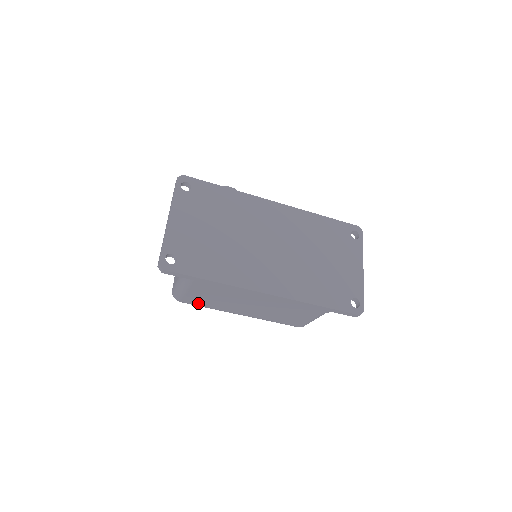
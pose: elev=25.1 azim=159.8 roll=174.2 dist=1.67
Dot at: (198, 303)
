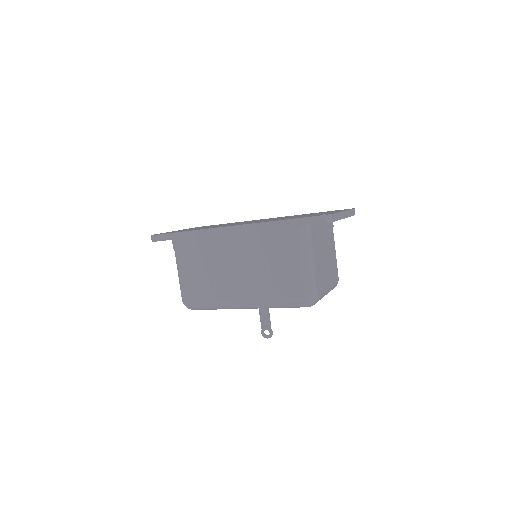
Dot at: (199, 295)
